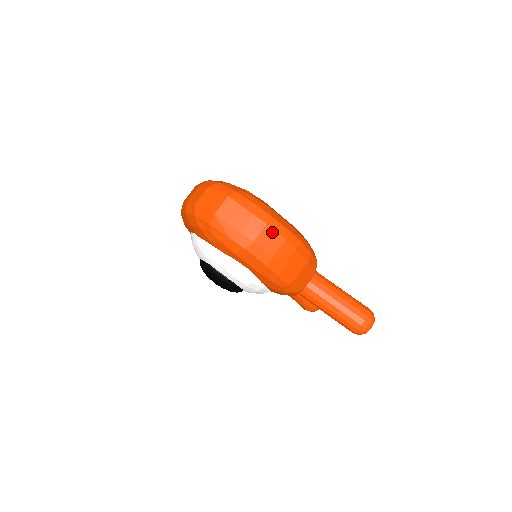
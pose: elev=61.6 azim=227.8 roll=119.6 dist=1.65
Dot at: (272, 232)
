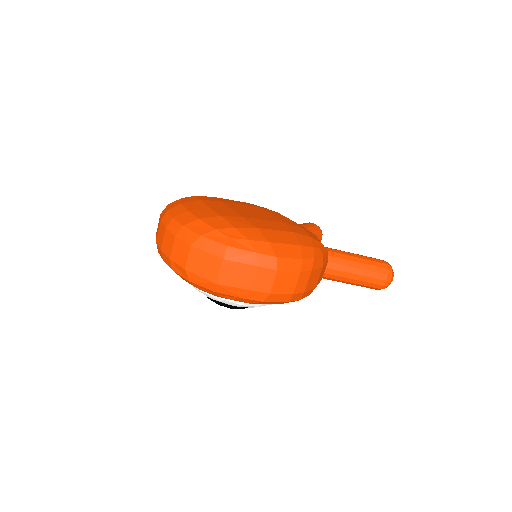
Dot at: (285, 274)
